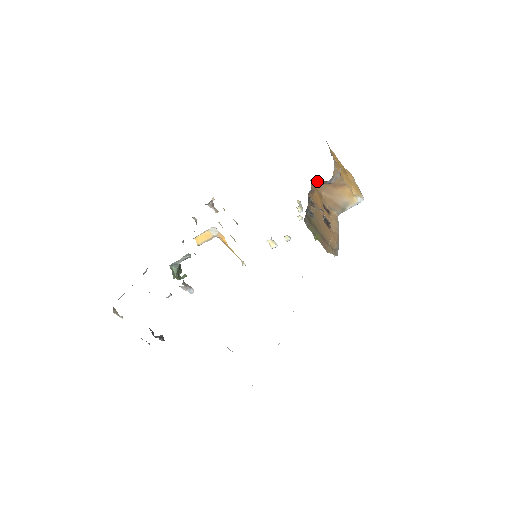
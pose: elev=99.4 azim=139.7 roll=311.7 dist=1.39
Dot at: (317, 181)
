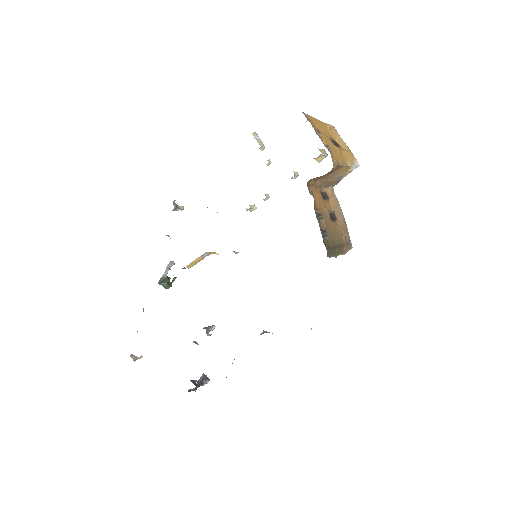
Dot at: occluded
